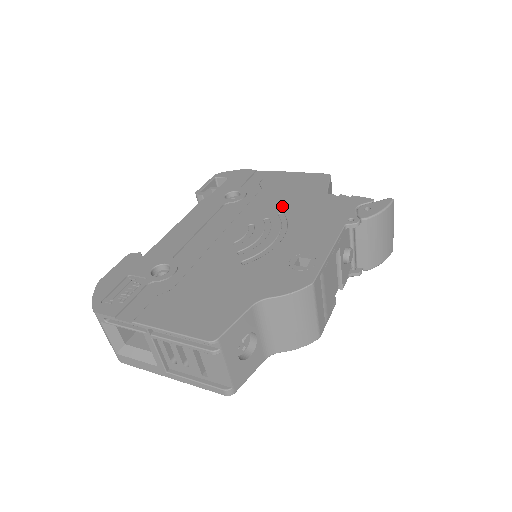
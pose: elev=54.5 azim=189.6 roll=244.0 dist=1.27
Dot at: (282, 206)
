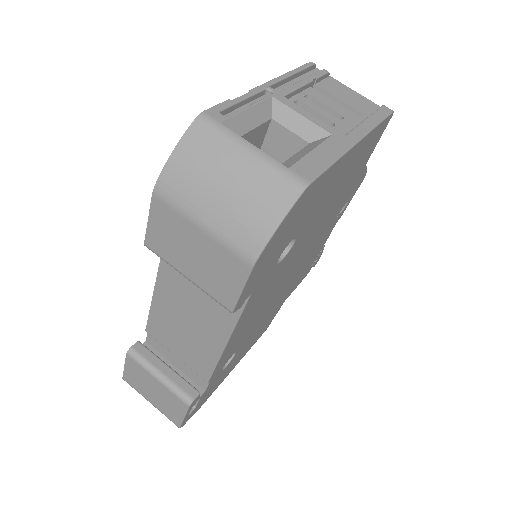
Dot at: occluded
